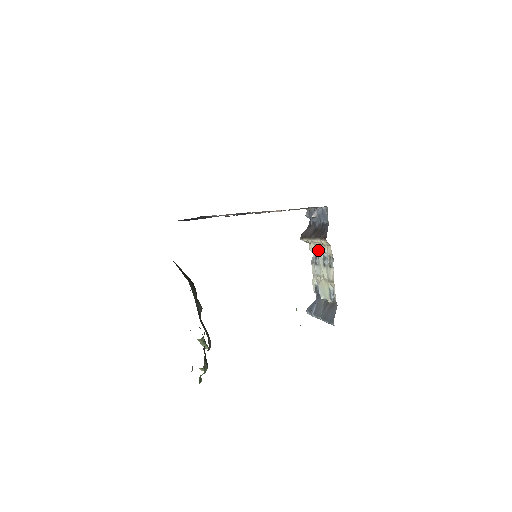
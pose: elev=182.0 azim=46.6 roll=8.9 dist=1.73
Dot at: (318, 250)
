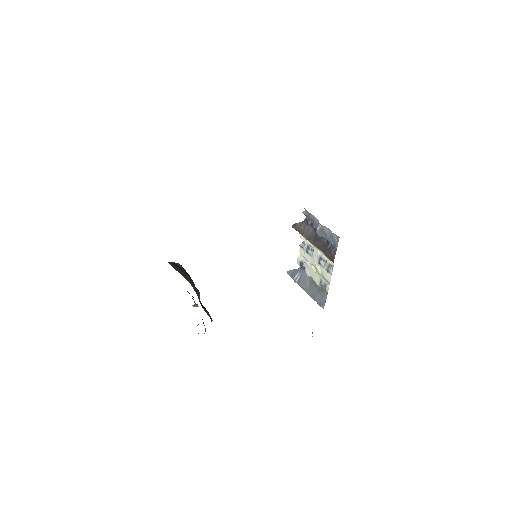
Dot at: (314, 248)
